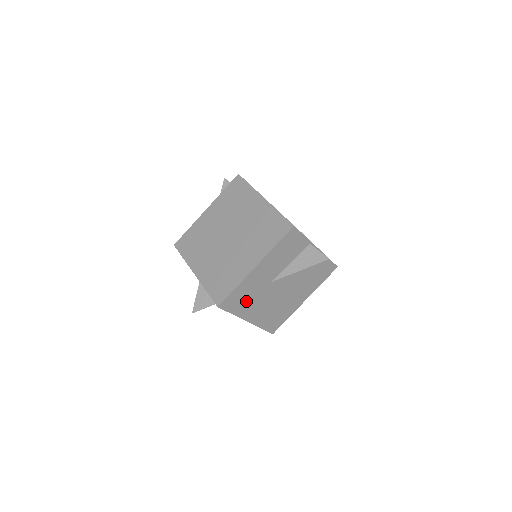
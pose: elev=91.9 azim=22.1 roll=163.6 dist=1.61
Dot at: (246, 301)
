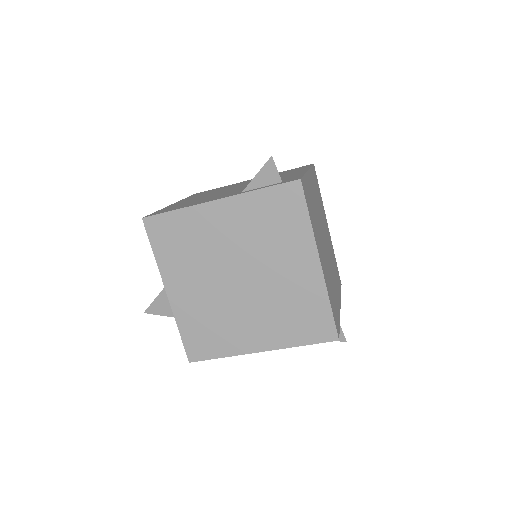
Dot at: occluded
